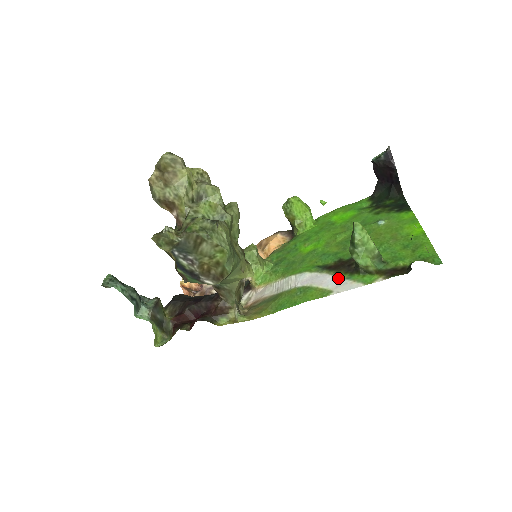
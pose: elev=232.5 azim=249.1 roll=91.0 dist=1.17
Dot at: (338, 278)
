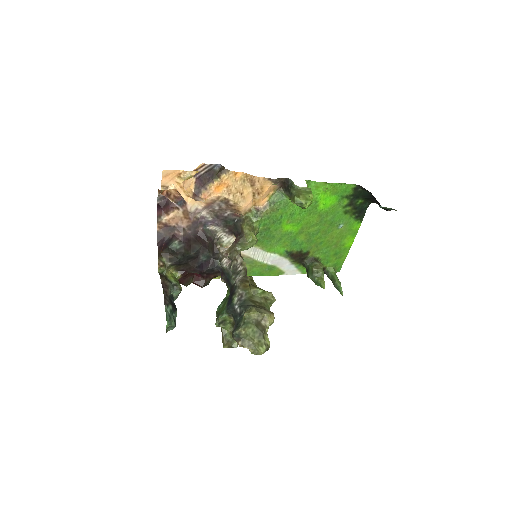
Dot at: (292, 266)
